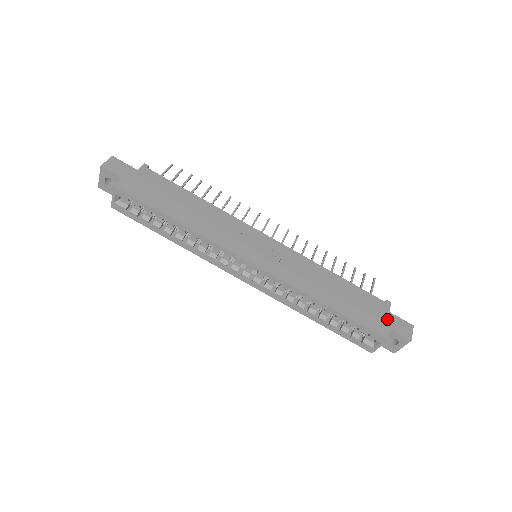
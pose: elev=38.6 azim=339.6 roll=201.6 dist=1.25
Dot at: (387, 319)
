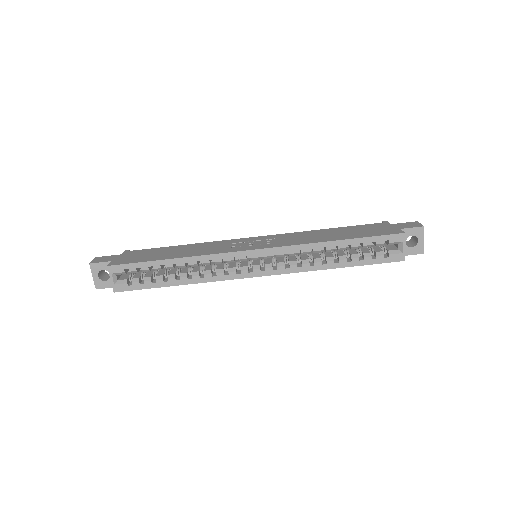
Dot at: (392, 227)
